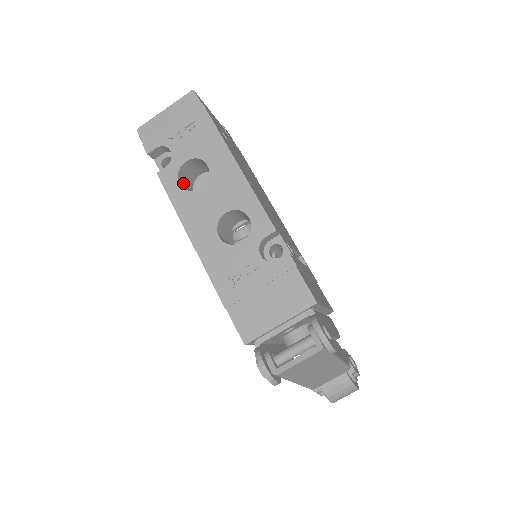
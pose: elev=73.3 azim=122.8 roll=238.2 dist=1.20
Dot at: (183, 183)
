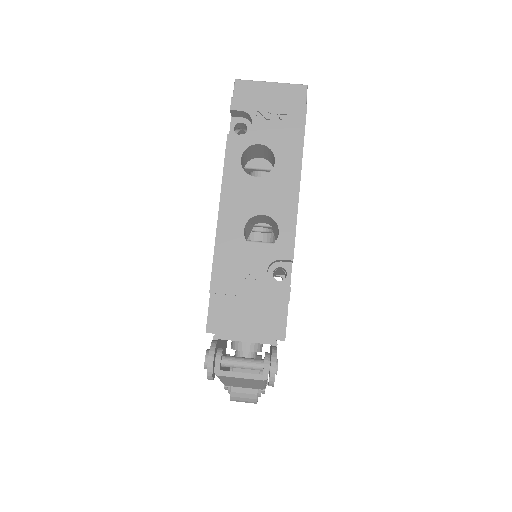
Dot at: (243, 158)
